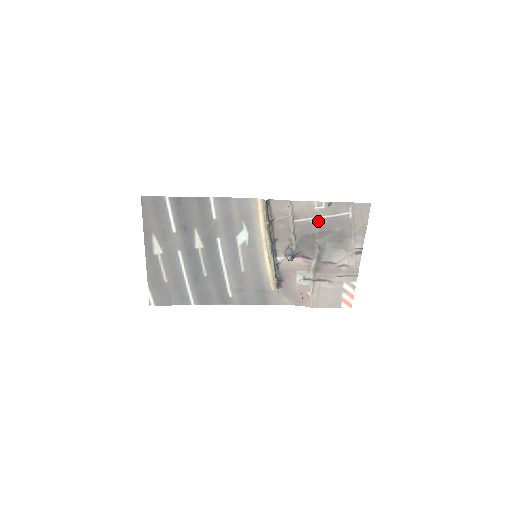
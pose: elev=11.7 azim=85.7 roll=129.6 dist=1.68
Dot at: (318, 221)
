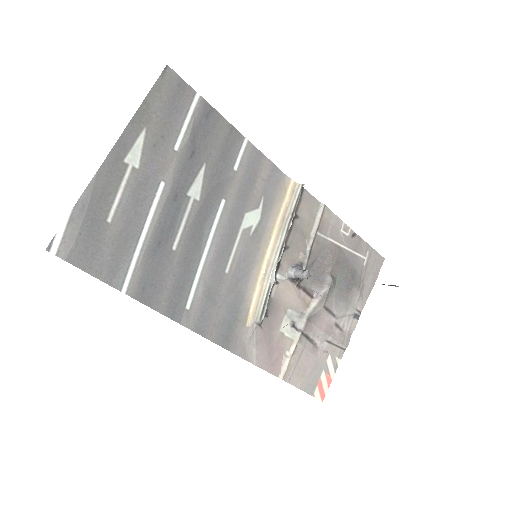
Dot at: (338, 248)
